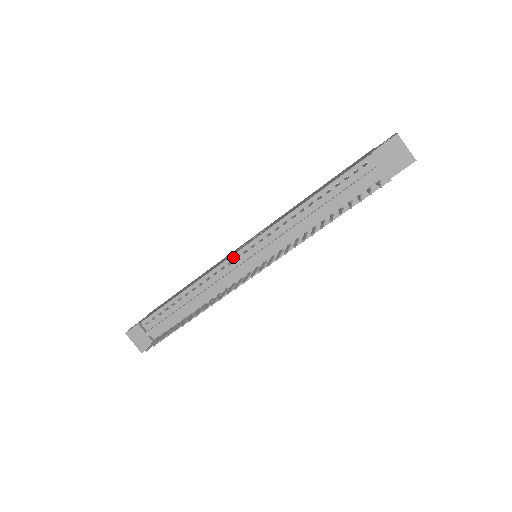
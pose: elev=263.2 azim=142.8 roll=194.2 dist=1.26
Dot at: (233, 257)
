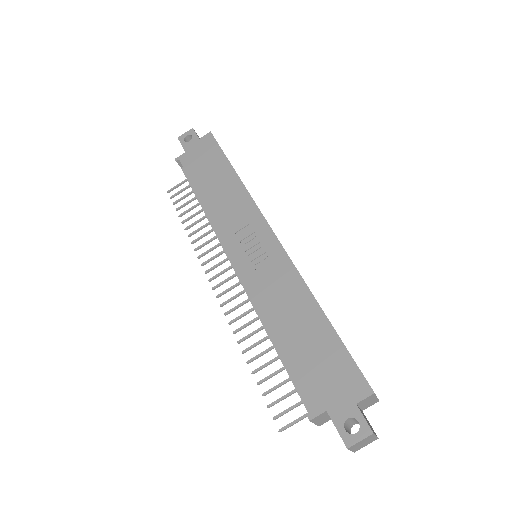
Dot at: (226, 249)
